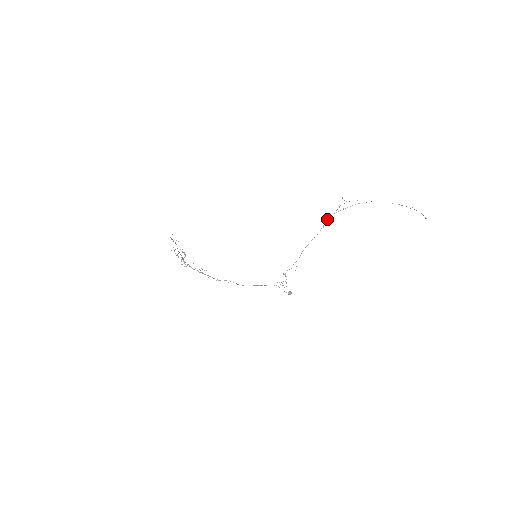
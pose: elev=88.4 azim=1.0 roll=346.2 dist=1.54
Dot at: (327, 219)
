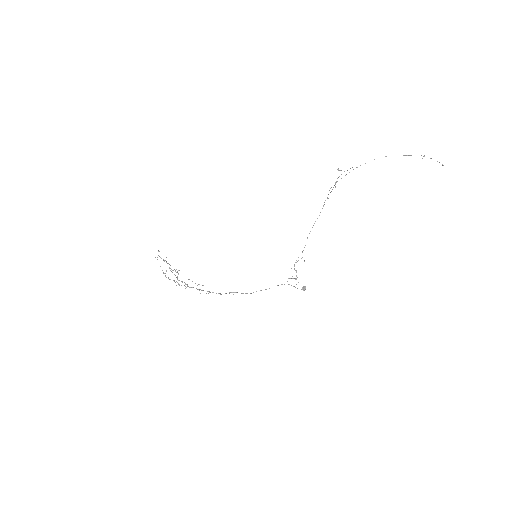
Dot at: occluded
